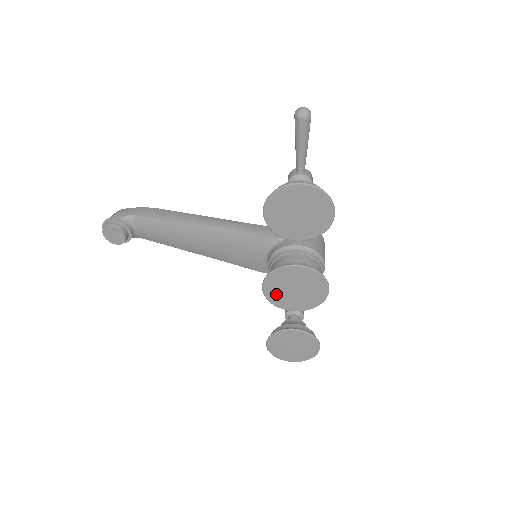
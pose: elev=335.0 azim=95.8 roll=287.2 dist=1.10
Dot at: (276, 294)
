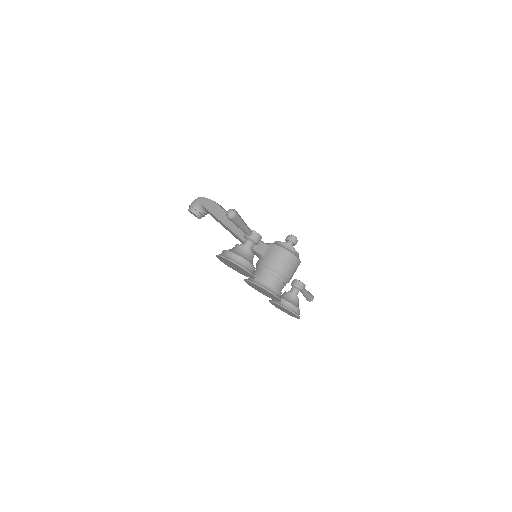
Dot at: (255, 288)
